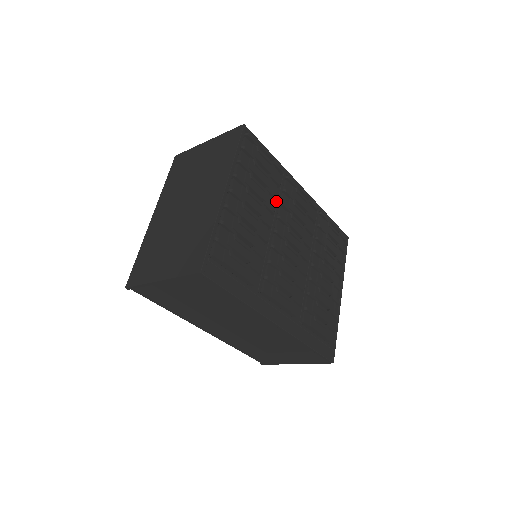
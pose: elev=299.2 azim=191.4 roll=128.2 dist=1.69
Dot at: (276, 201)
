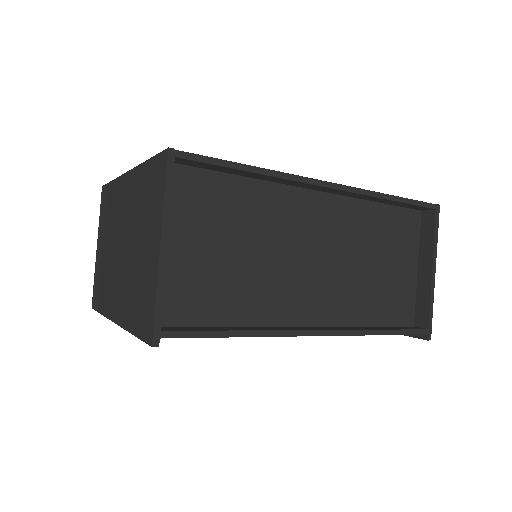
Dot at: occluded
